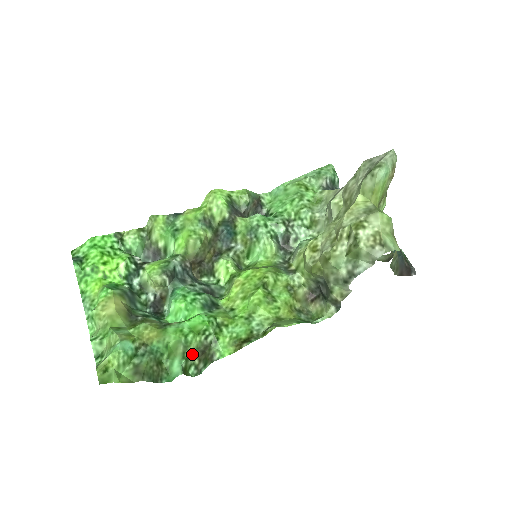
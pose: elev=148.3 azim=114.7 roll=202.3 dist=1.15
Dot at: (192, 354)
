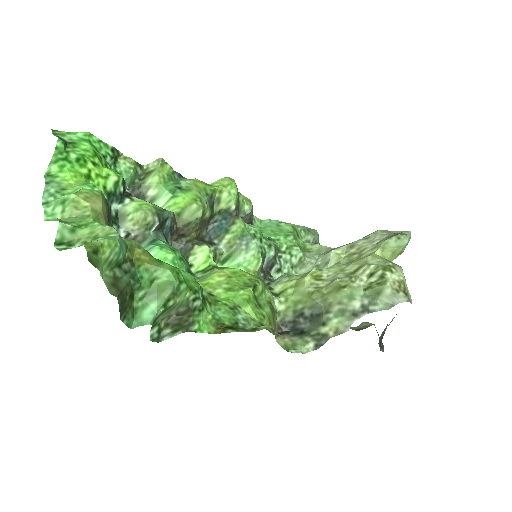
Dot at: (170, 309)
